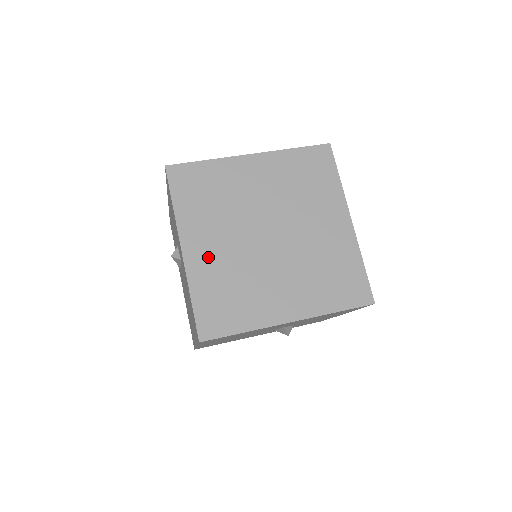
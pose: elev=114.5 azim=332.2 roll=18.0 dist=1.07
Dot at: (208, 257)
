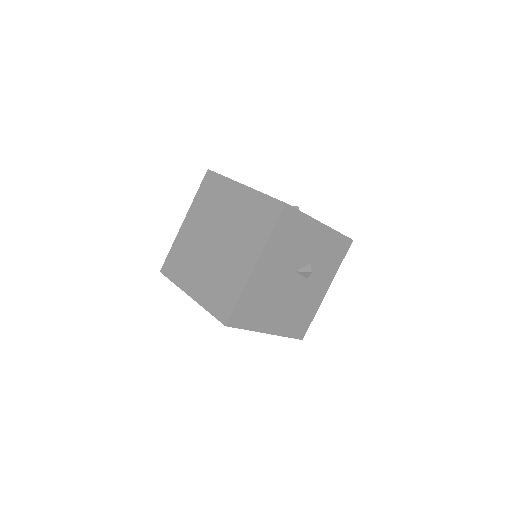
Dot at: (201, 285)
